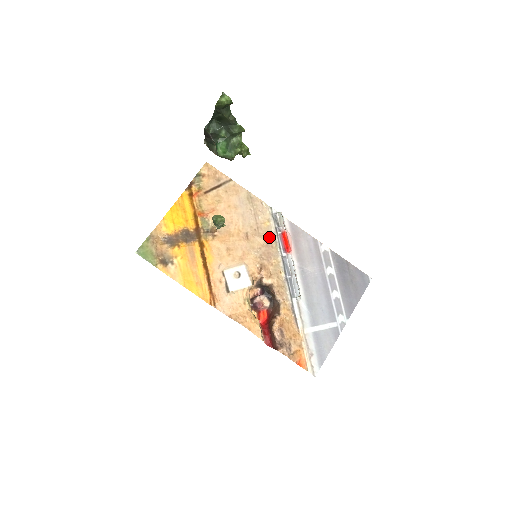
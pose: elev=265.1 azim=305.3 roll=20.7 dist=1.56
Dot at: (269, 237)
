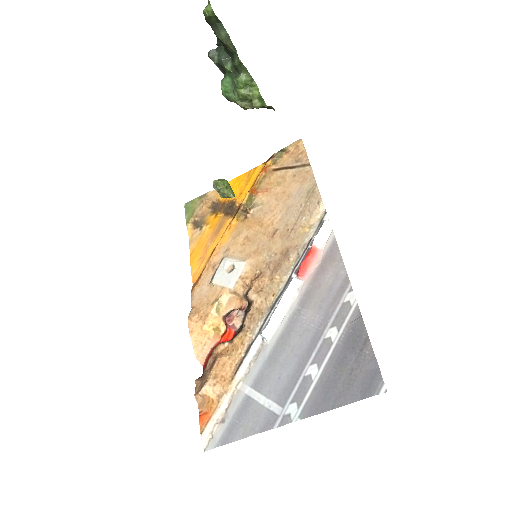
Dot at: (295, 246)
